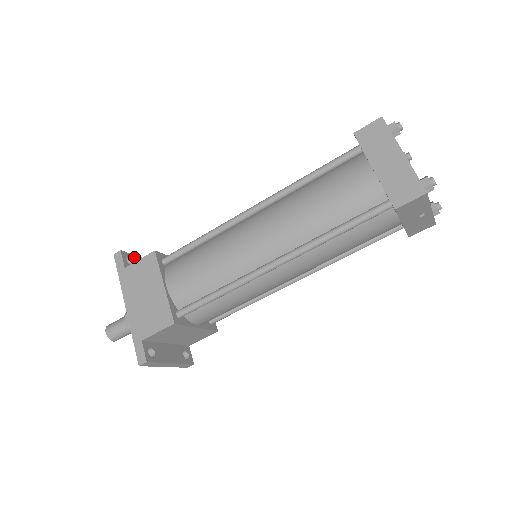
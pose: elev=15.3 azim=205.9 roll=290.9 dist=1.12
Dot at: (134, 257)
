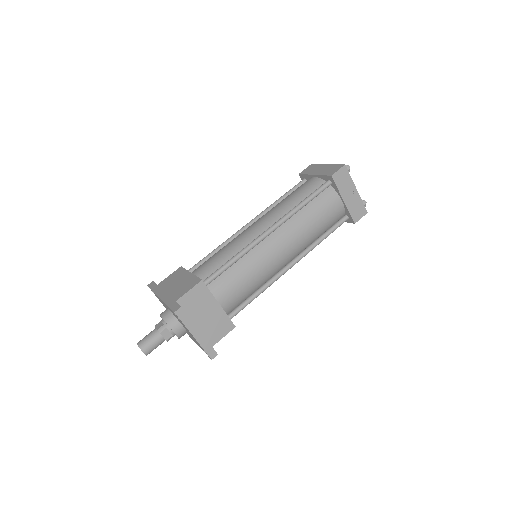
Dot at: occluded
